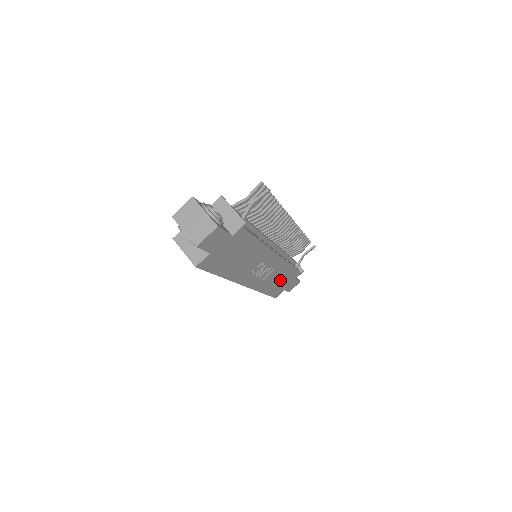
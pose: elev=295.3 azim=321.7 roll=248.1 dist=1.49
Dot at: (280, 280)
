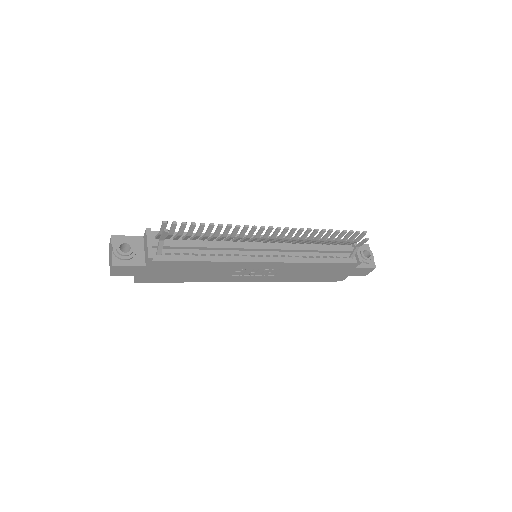
Dot at: (317, 272)
